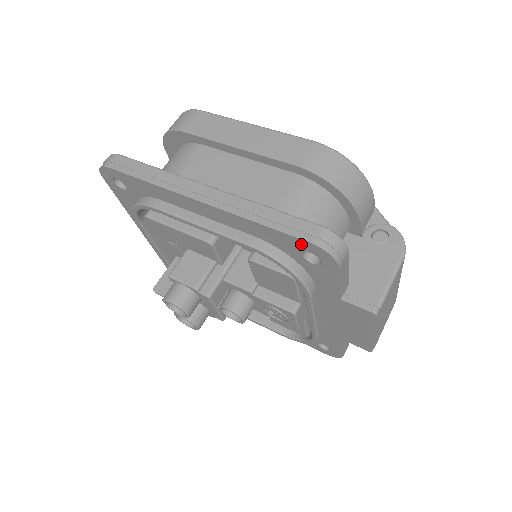
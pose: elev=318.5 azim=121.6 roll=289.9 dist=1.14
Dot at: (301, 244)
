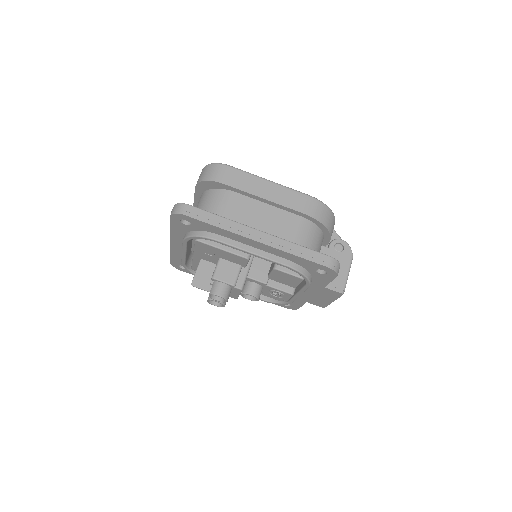
Dot at: (320, 267)
